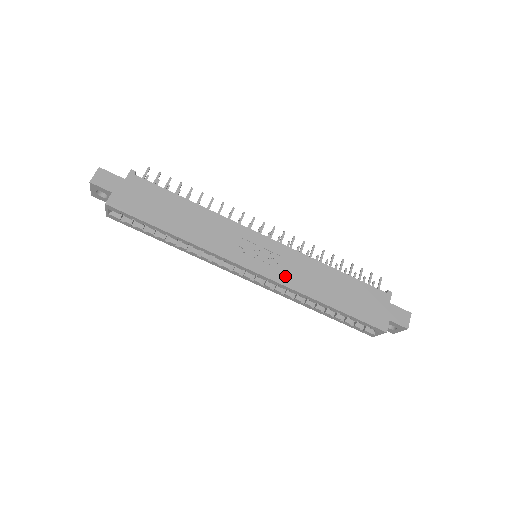
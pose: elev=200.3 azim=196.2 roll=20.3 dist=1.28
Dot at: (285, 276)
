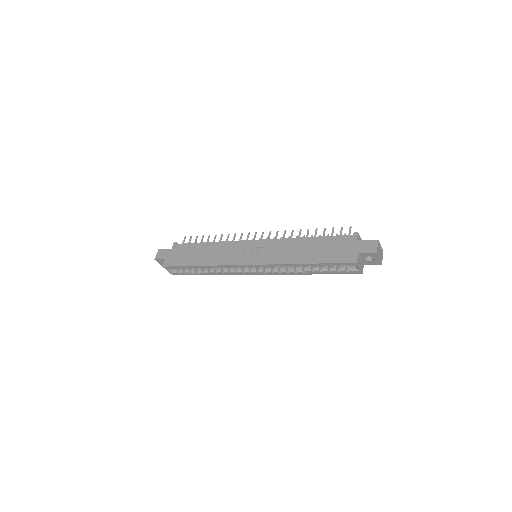
Dot at: (270, 258)
